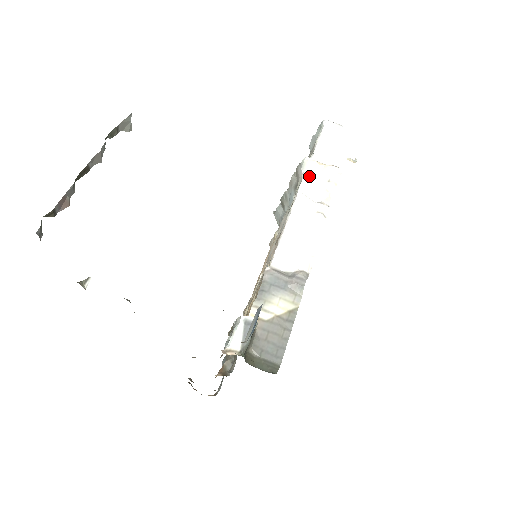
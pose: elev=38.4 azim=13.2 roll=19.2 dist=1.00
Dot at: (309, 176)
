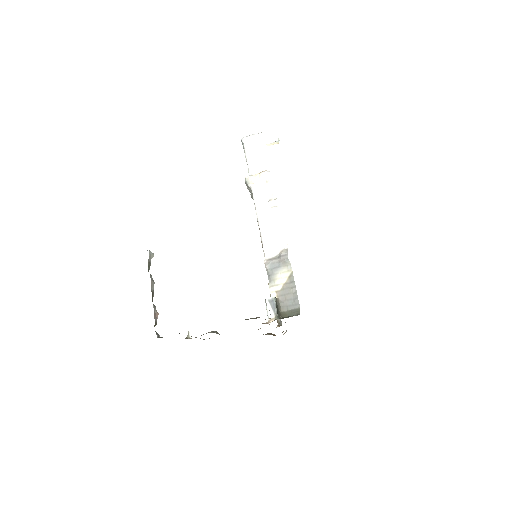
Dot at: (254, 187)
